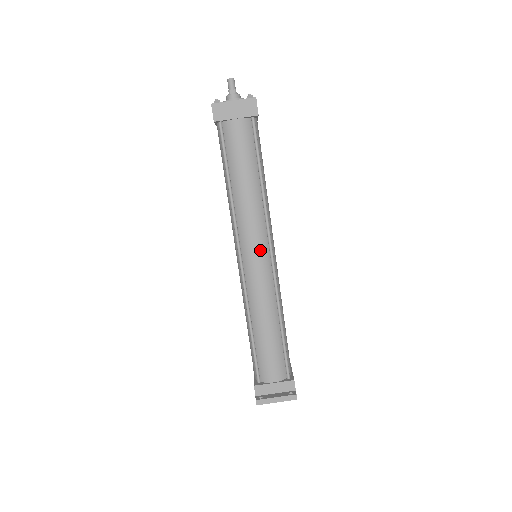
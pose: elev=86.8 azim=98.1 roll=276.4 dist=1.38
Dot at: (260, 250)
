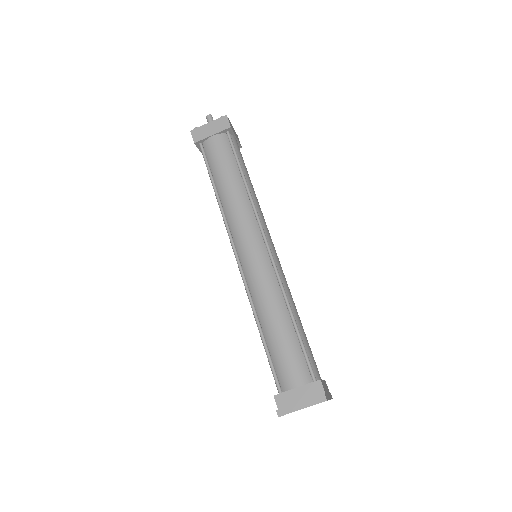
Dot at: (253, 241)
